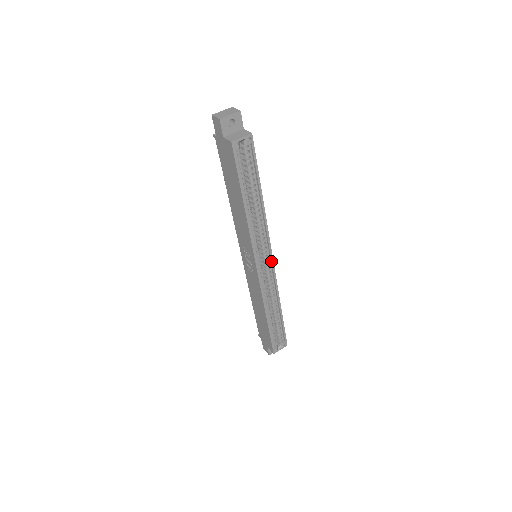
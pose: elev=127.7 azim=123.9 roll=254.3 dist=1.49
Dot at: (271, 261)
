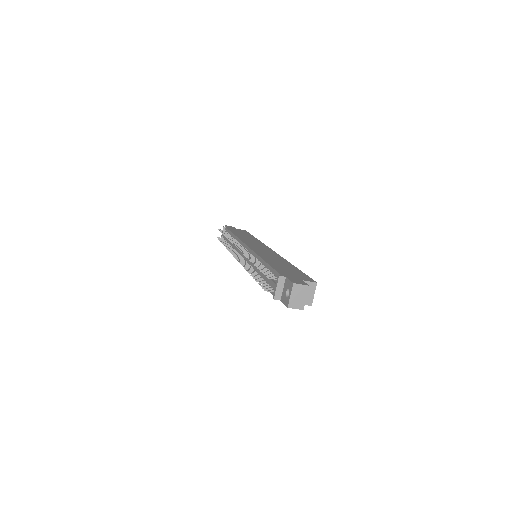
Dot at: occluded
